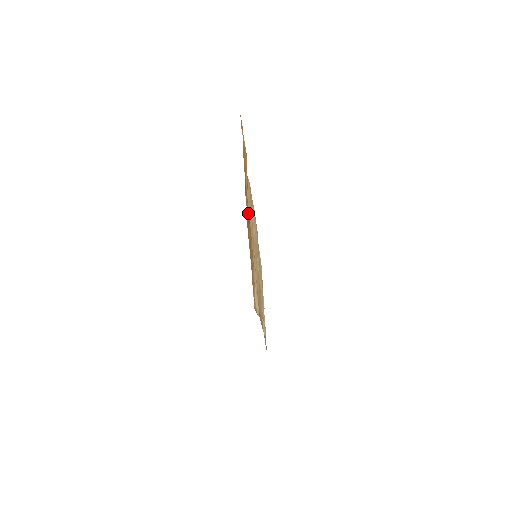
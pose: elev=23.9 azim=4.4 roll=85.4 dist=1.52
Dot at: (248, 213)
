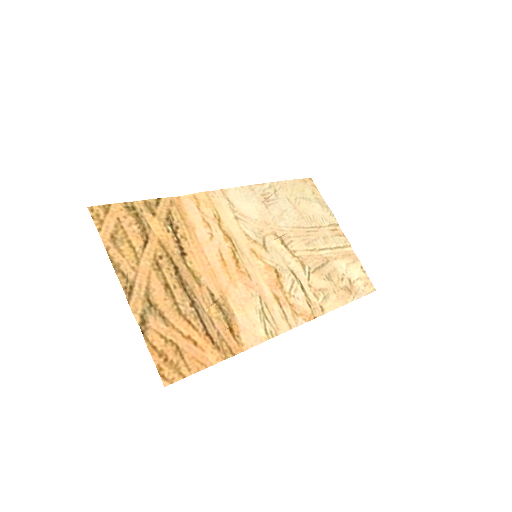
Dot at: (152, 303)
